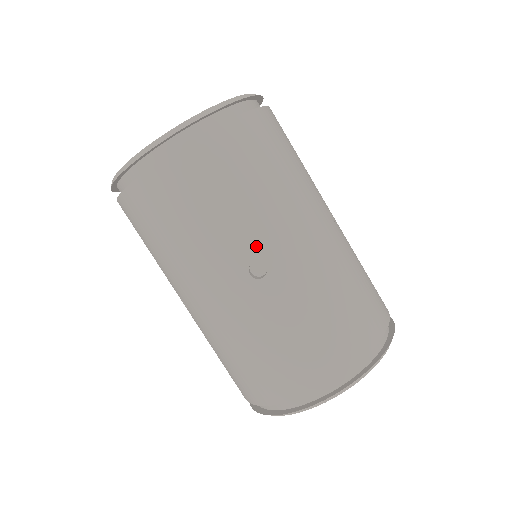
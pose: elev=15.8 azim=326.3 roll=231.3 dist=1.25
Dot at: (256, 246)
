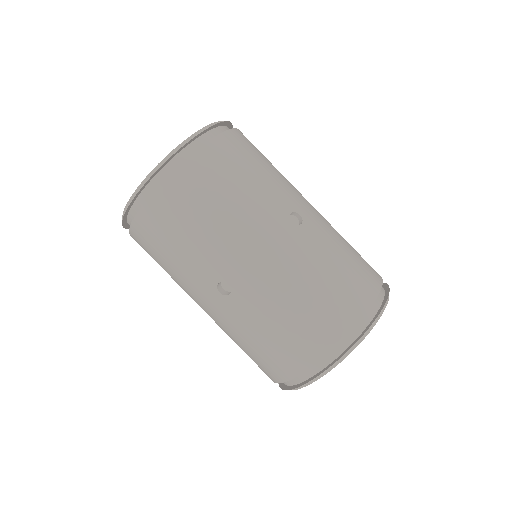
Dot at: (217, 271)
